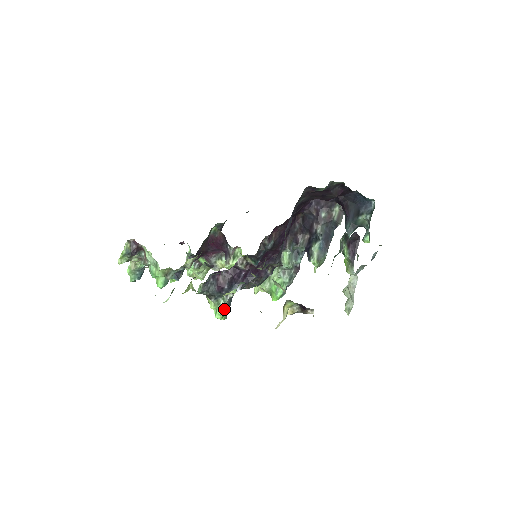
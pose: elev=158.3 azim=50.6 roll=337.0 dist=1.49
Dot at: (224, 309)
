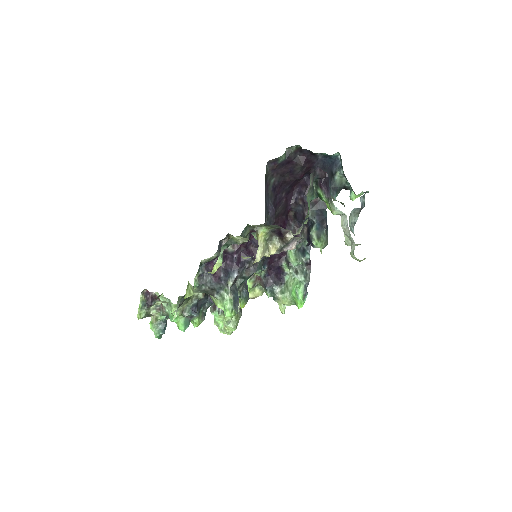
Dot at: (231, 303)
